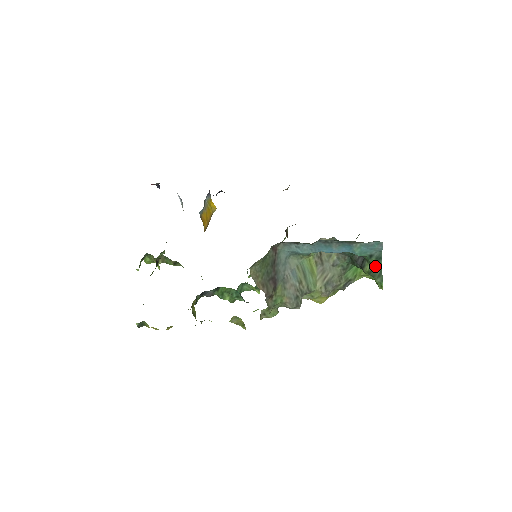
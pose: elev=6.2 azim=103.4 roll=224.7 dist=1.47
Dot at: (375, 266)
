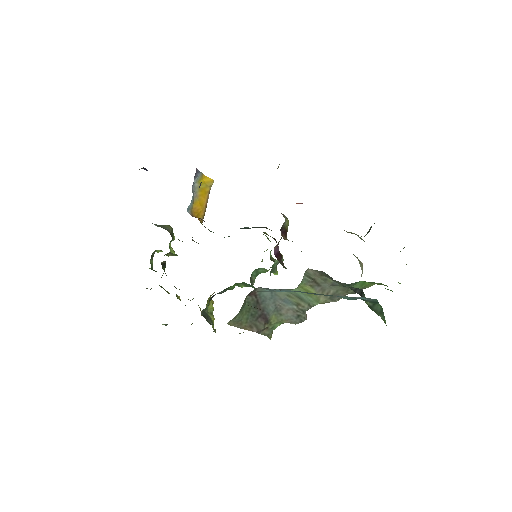
Dot at: (374, 304)
